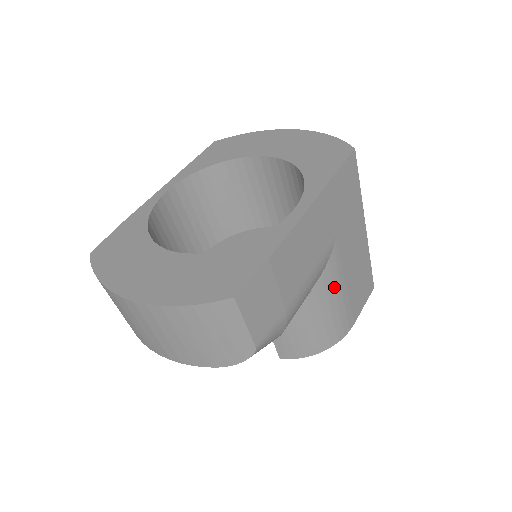
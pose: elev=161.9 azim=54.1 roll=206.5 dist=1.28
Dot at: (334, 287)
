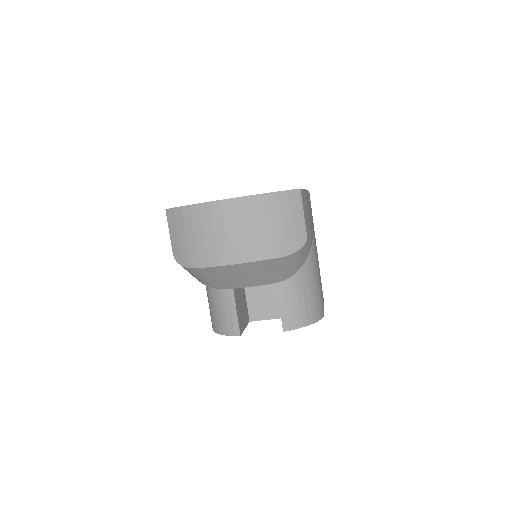
Dot at: (315, 266)
